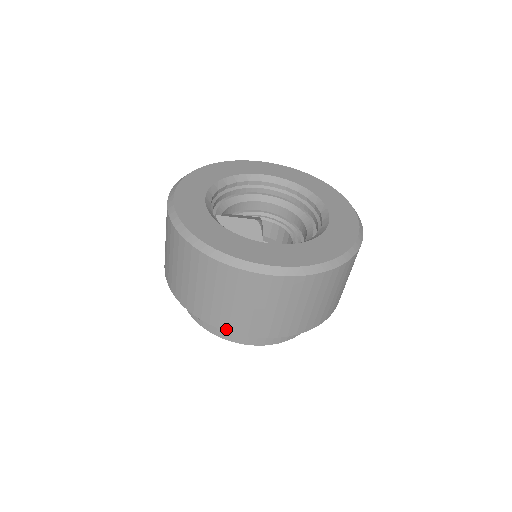
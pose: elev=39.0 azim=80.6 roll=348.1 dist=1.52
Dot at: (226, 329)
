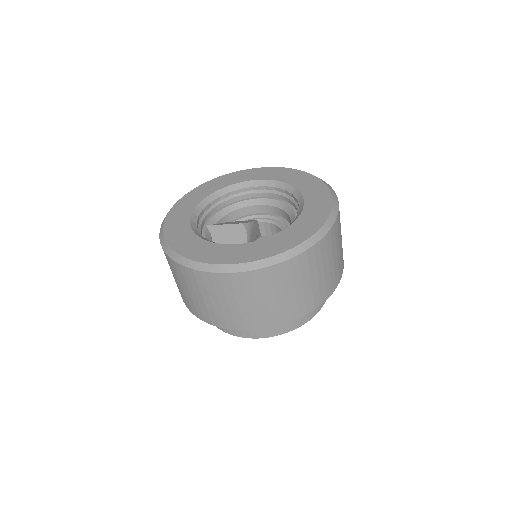
Dot at: (218, 325)
